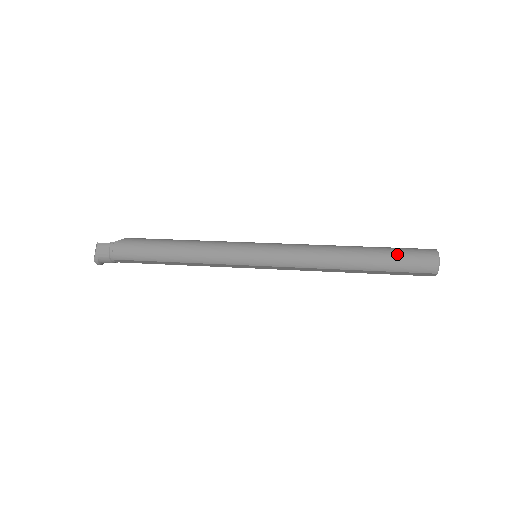
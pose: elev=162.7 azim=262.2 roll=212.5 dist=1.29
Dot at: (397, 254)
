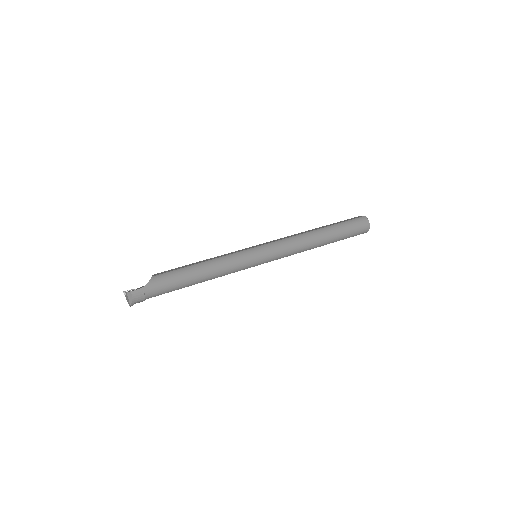
Dot at: (347, 228)
